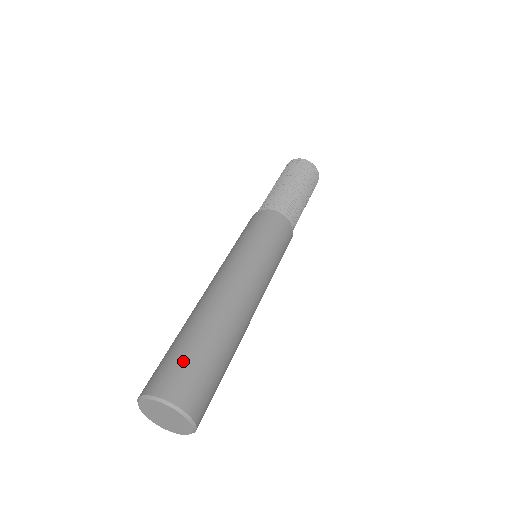
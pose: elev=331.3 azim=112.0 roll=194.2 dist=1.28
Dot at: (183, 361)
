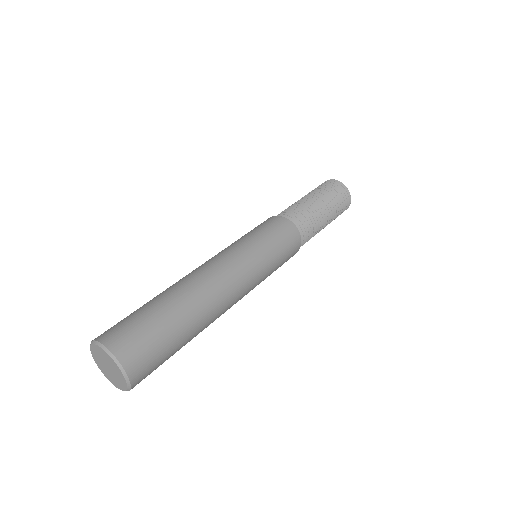
Dot at: (134, 318)
